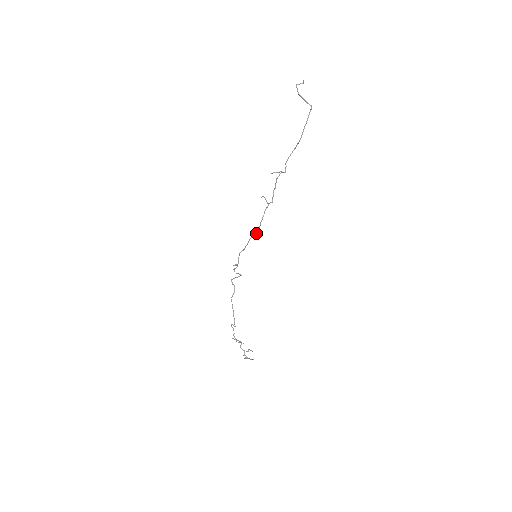
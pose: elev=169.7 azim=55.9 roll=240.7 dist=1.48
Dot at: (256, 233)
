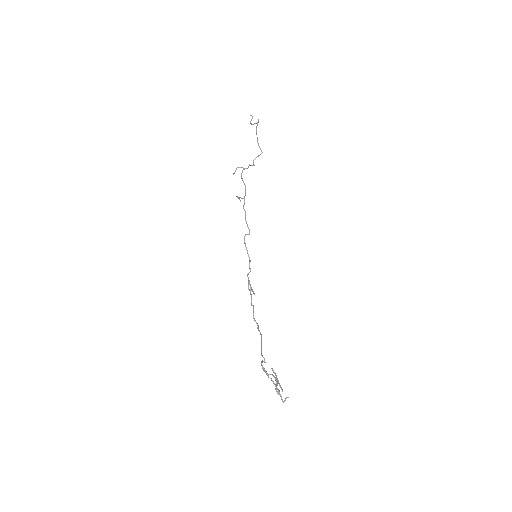
Dot at: (248, 234)
